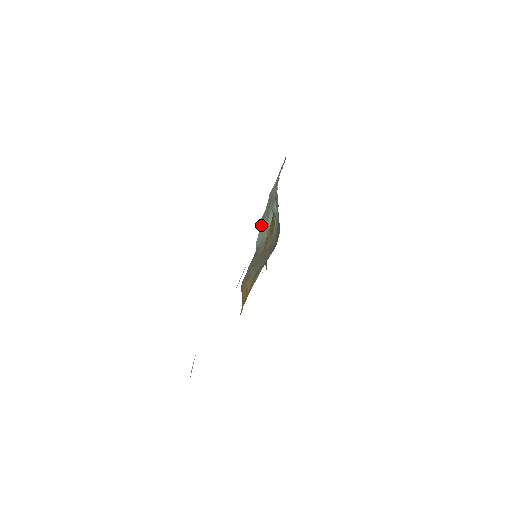
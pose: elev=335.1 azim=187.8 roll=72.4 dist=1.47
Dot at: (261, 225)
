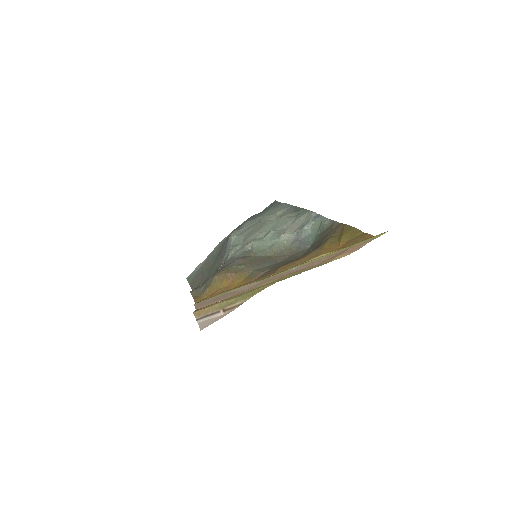
Dot at: (252, 236)
